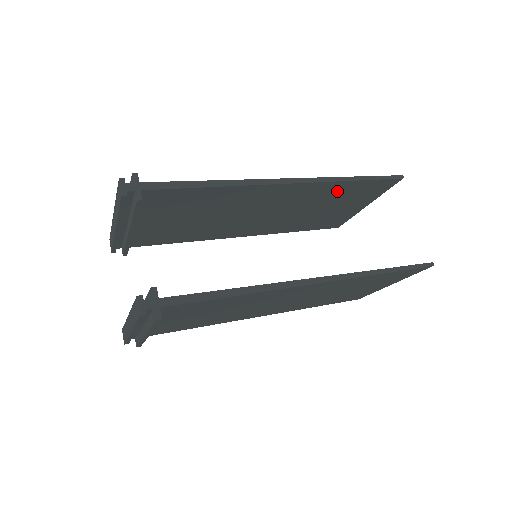
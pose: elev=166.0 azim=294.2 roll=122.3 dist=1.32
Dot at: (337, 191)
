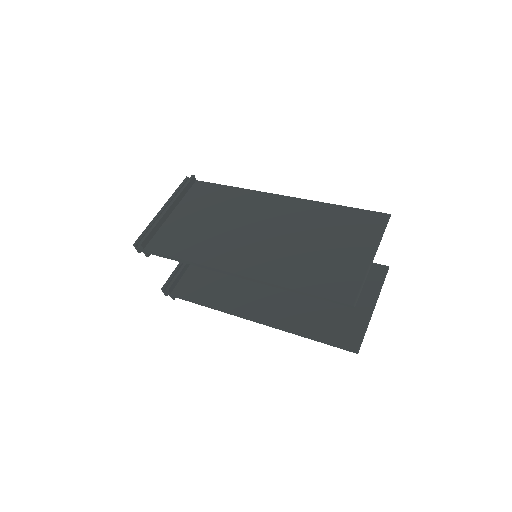
Dot at: (299, 275)
